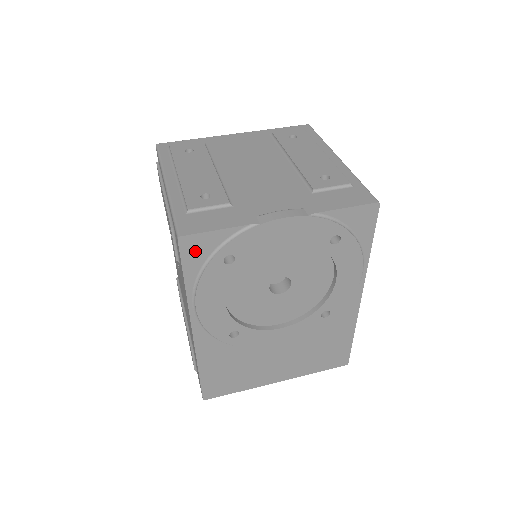
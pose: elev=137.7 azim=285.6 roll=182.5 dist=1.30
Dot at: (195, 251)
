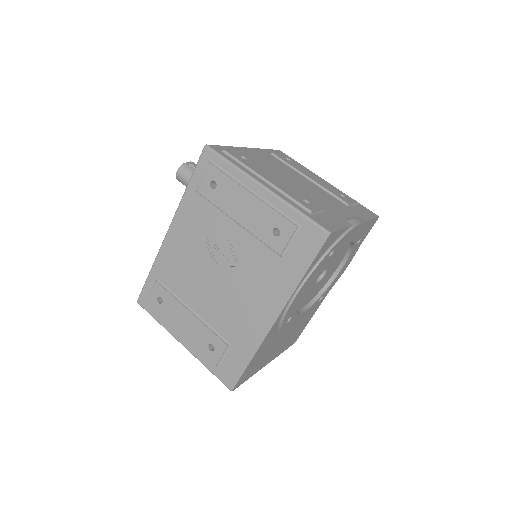
Dot at: (326, 246)
